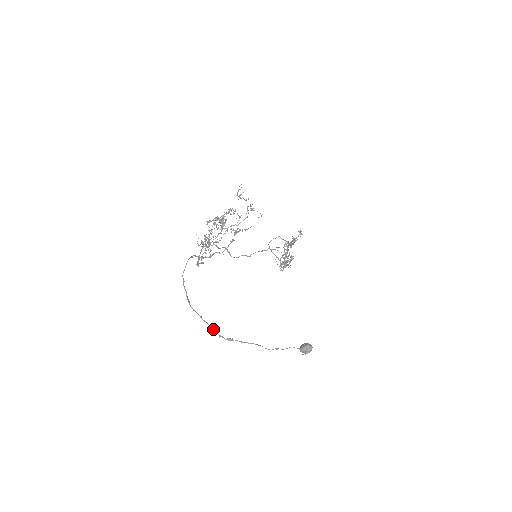
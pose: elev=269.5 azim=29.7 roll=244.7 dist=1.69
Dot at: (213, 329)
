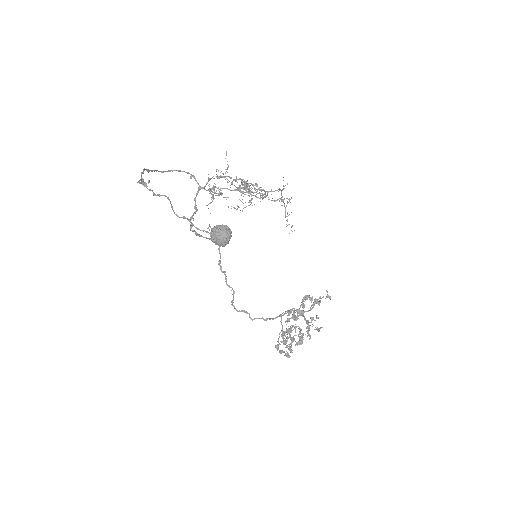
Dot at: (141, 179)
